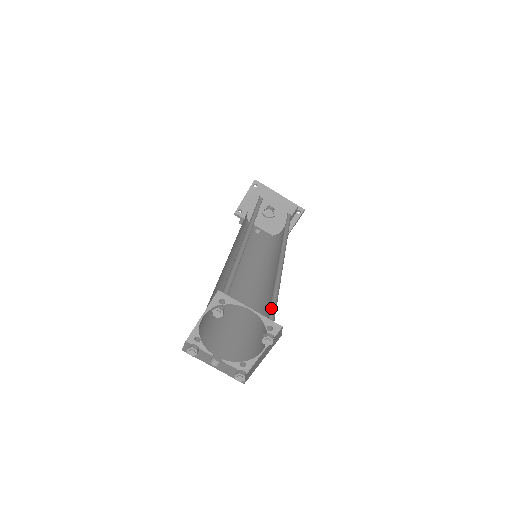
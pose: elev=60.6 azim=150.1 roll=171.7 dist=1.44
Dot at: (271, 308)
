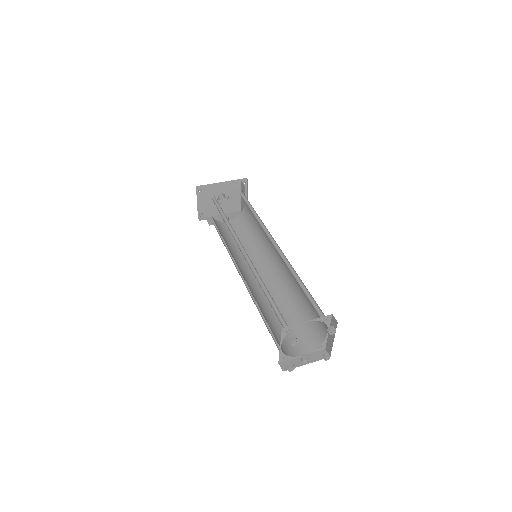
Dot at: (310, 301)
